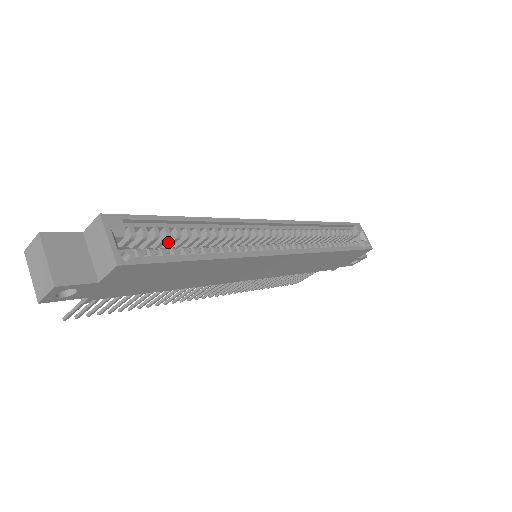
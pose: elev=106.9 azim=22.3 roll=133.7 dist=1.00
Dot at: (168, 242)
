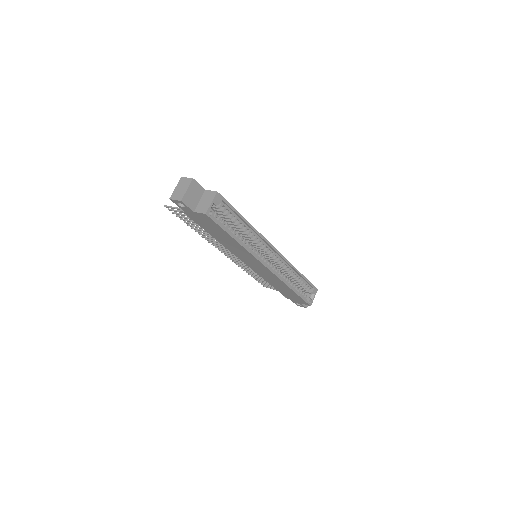
Dot at: (229, 219)
